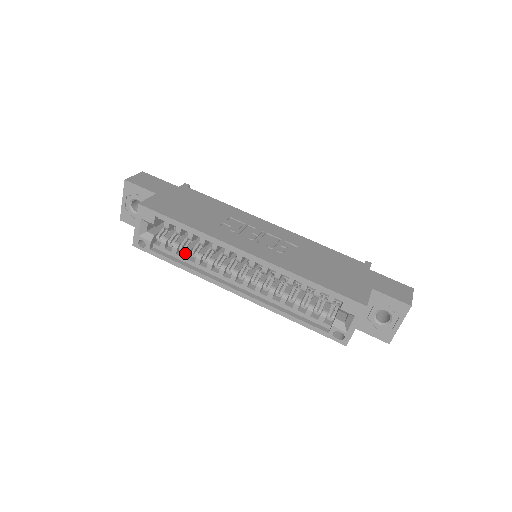
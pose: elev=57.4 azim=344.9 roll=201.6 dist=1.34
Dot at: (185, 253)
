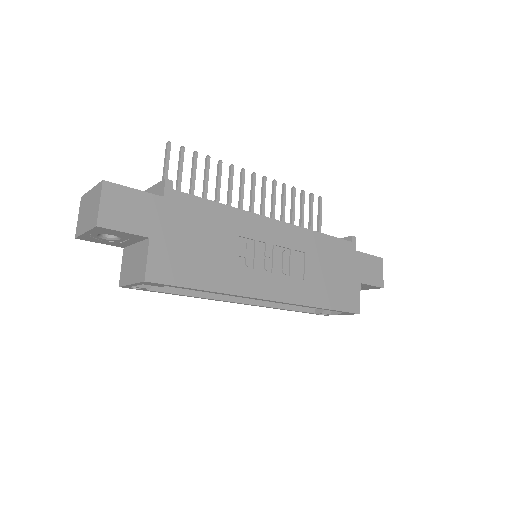
Dot at: occluded
